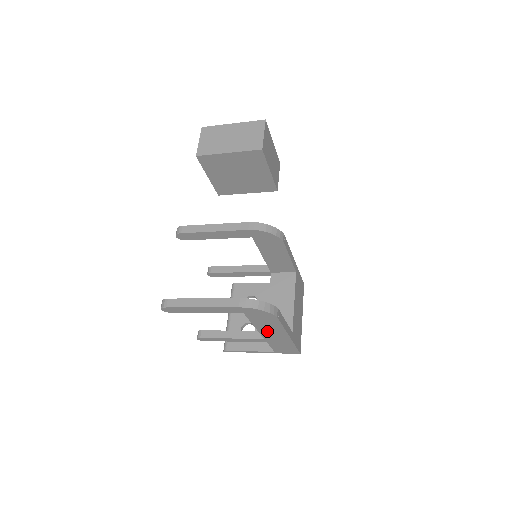
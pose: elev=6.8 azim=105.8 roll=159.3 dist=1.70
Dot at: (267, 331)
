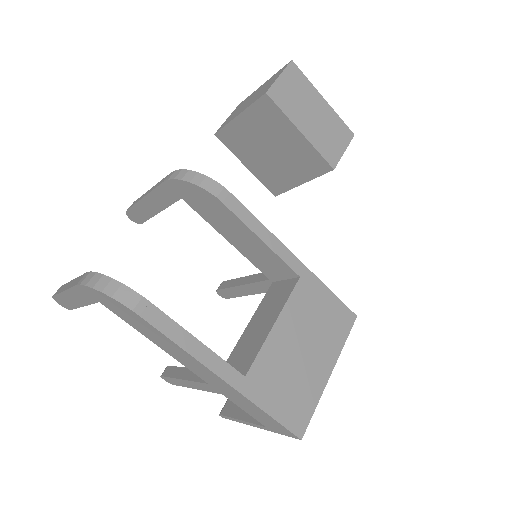
Dot at: (181, 358)
